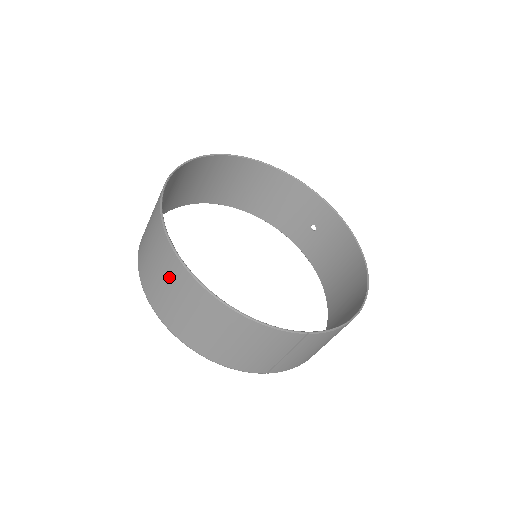
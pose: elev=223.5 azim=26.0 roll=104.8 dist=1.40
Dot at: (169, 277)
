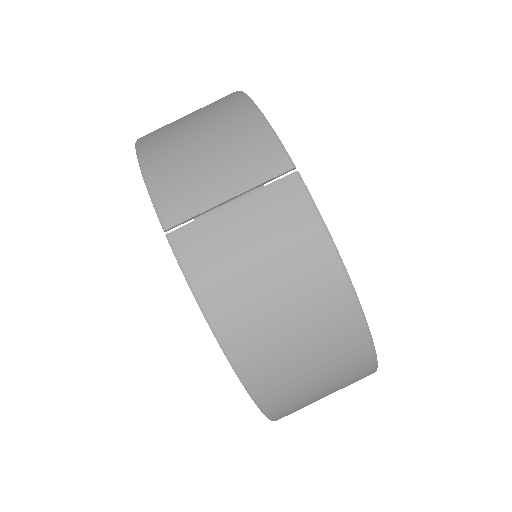
Dot at: occluded
